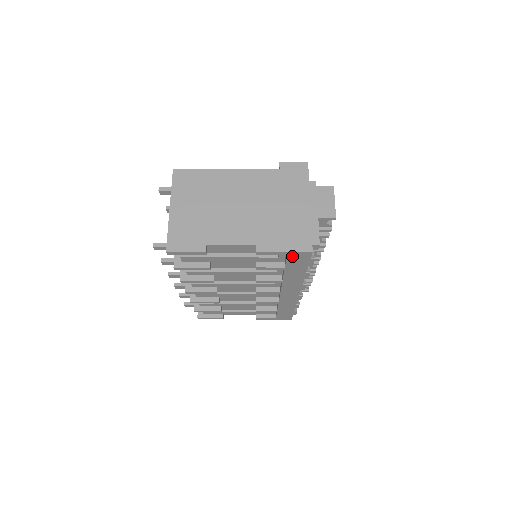
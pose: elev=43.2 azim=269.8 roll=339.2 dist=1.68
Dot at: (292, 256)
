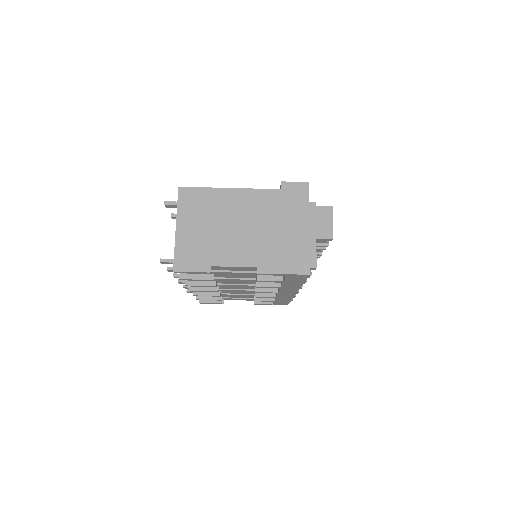
Dot at: (290, 276)
